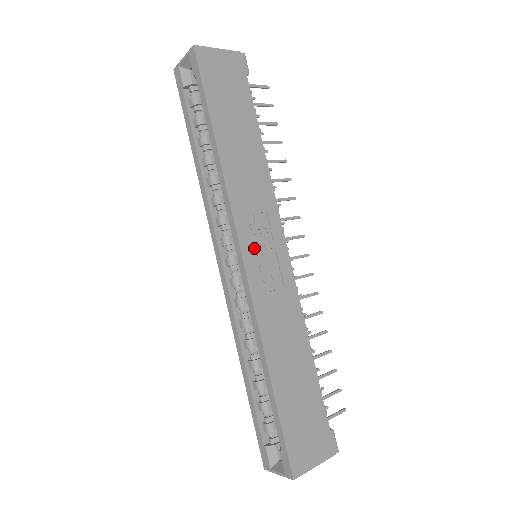
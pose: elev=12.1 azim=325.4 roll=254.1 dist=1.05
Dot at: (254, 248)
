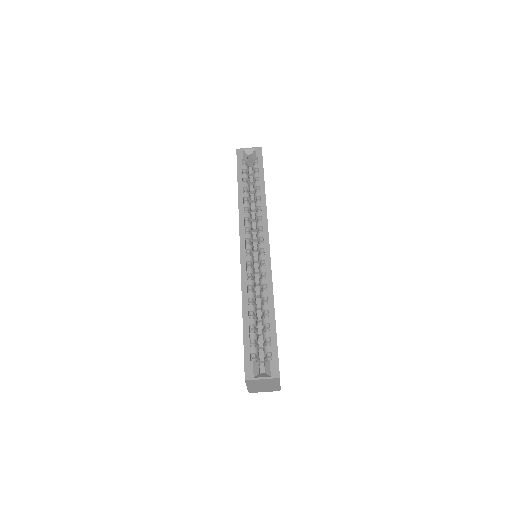
Dot at: occluded
